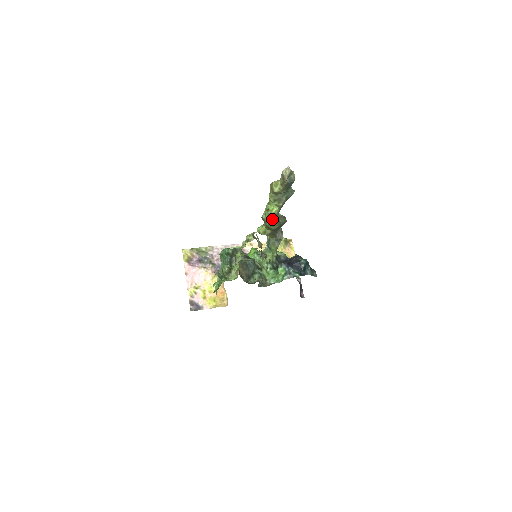
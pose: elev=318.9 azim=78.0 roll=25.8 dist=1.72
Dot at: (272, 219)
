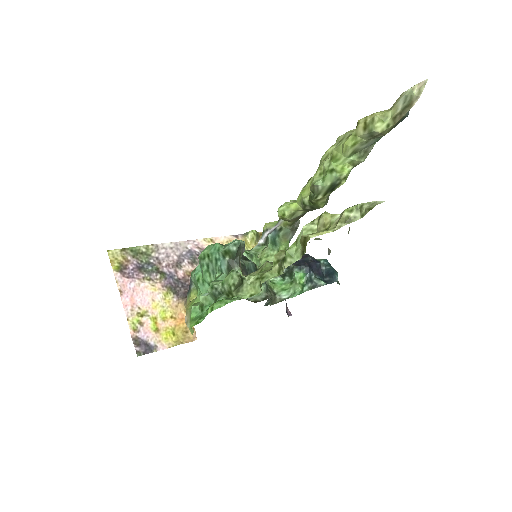
Dot at: (336, 187)
